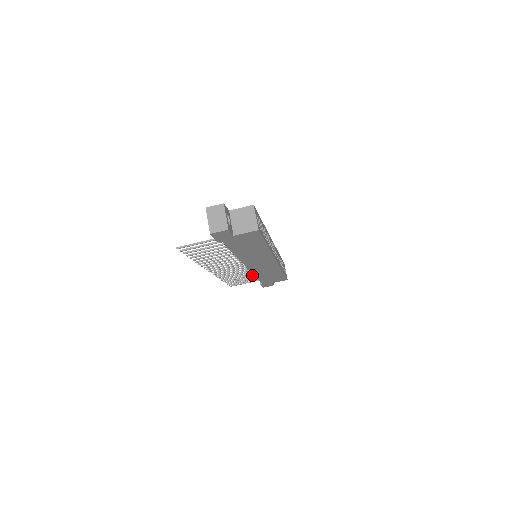
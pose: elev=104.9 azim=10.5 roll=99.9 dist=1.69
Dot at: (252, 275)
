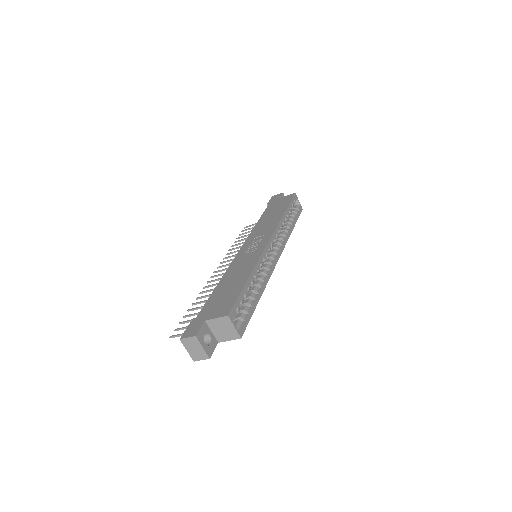
Dot at: occluded
